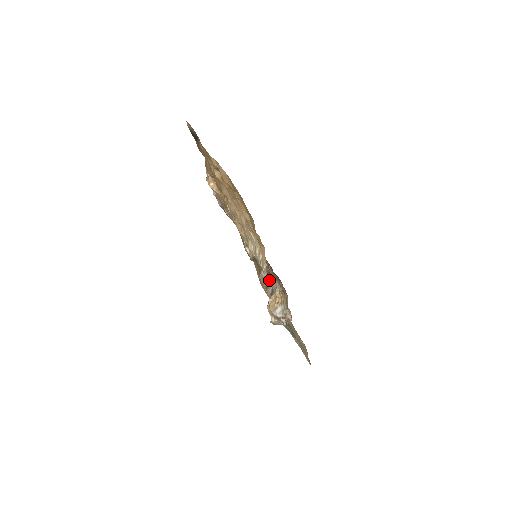
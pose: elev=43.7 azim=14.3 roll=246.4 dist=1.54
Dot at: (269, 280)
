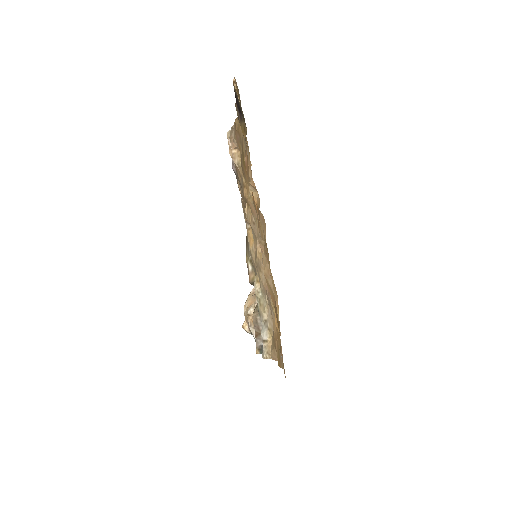
Dot at: occluded
